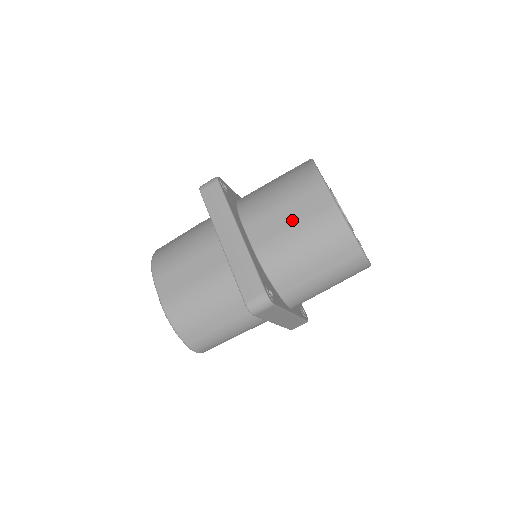
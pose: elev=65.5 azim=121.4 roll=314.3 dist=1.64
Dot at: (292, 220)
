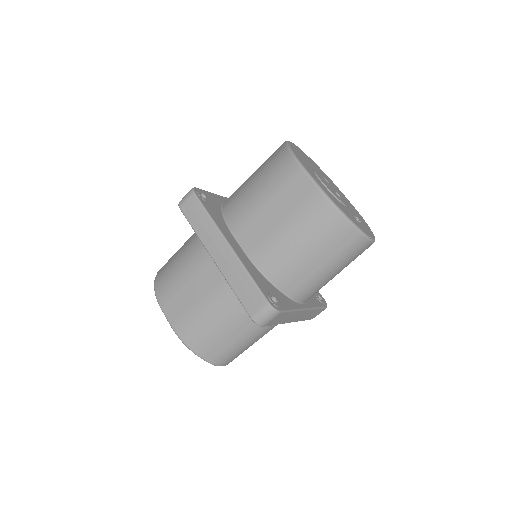
Dot at: (279, 217)
